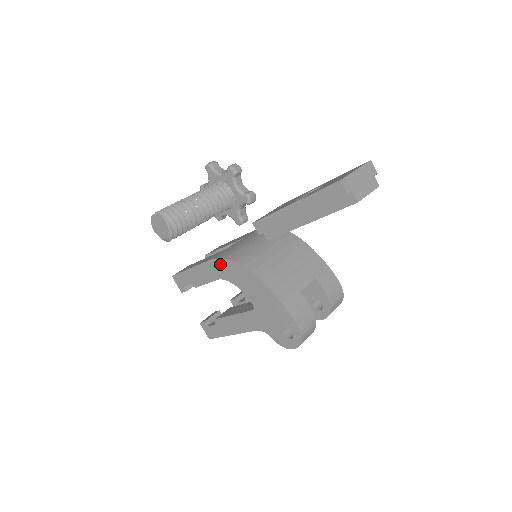
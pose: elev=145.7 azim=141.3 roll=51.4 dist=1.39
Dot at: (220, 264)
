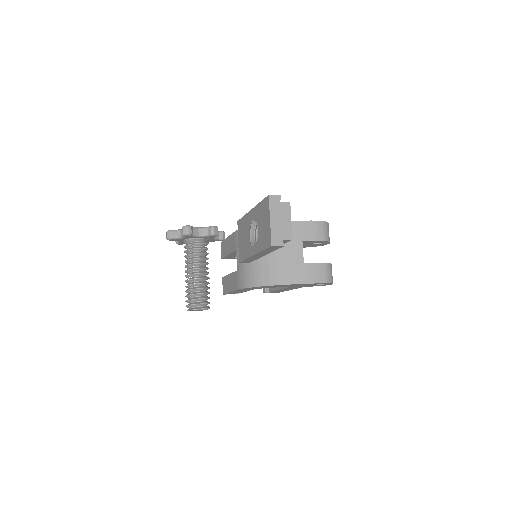
Dot at: occluded
